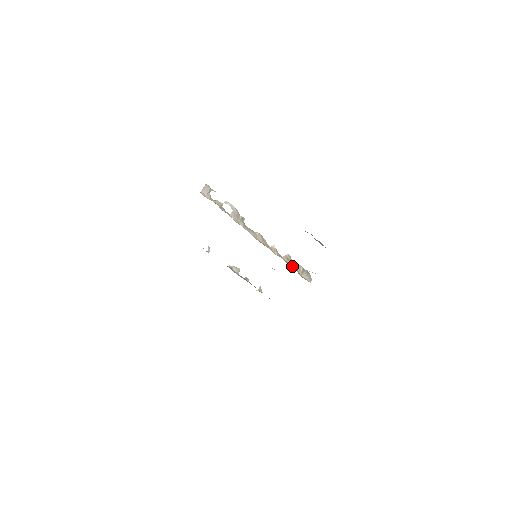
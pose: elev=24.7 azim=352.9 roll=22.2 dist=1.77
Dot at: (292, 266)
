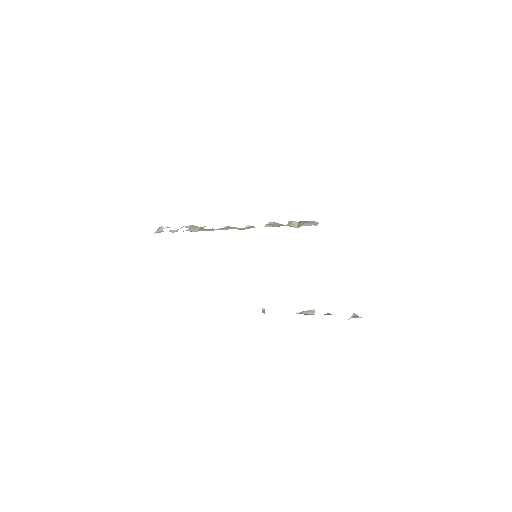
Dot at: (278, 226)
